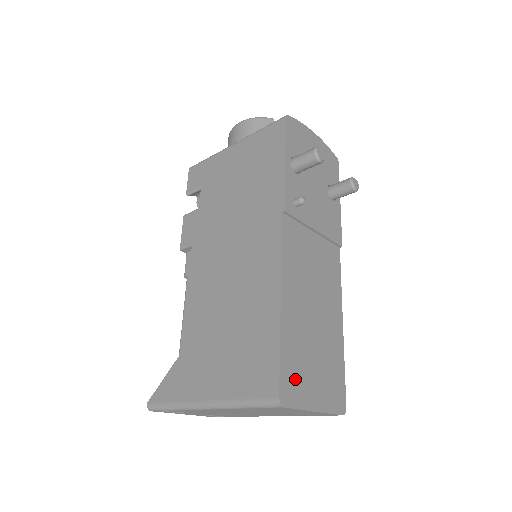
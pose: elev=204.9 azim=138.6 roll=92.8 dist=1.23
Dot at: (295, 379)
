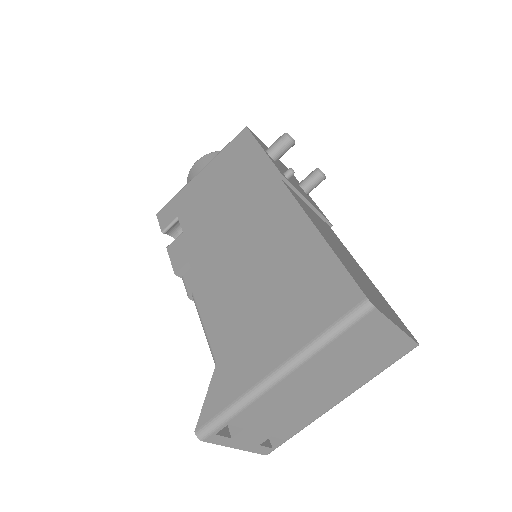
Dot at: (367, 292)
